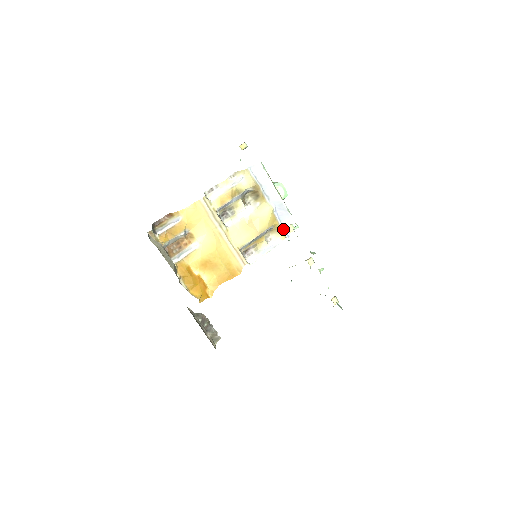
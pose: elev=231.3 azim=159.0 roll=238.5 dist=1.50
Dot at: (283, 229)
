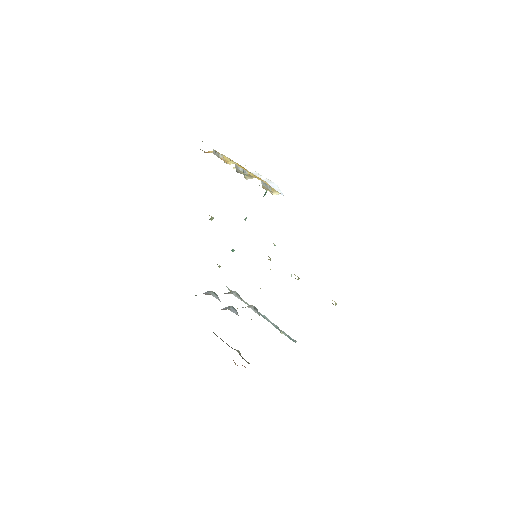
Dot at: (277, 192)
